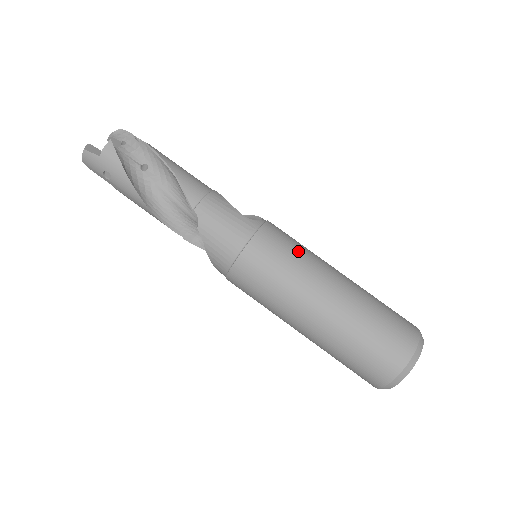
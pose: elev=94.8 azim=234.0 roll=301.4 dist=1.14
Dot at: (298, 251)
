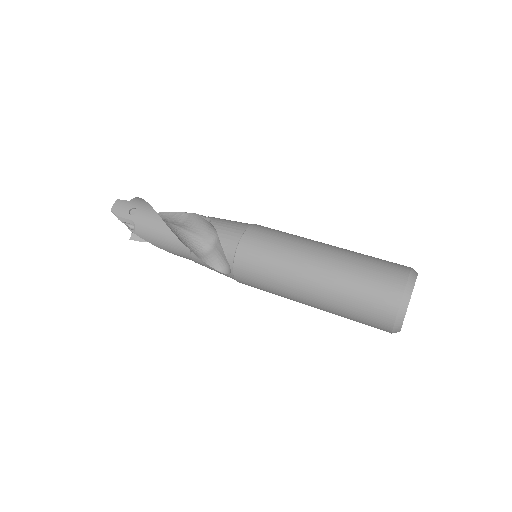
Dot at: occluded
